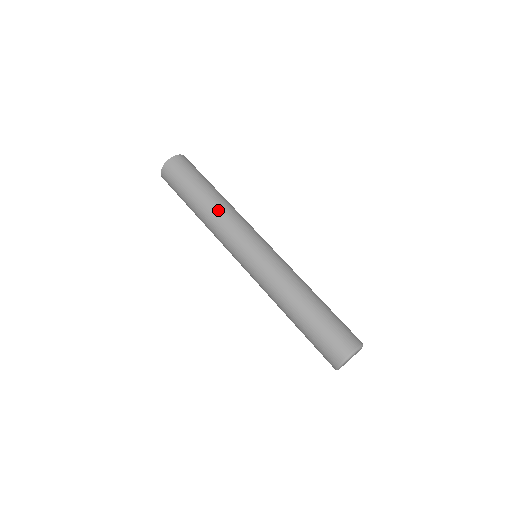
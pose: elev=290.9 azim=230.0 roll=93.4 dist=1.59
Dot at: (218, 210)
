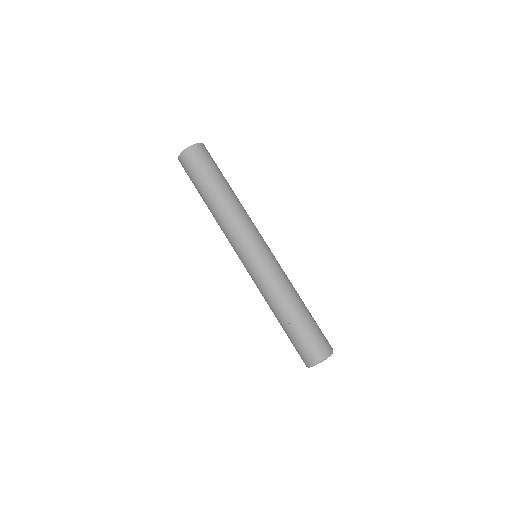
Dot at: (227, 210)
